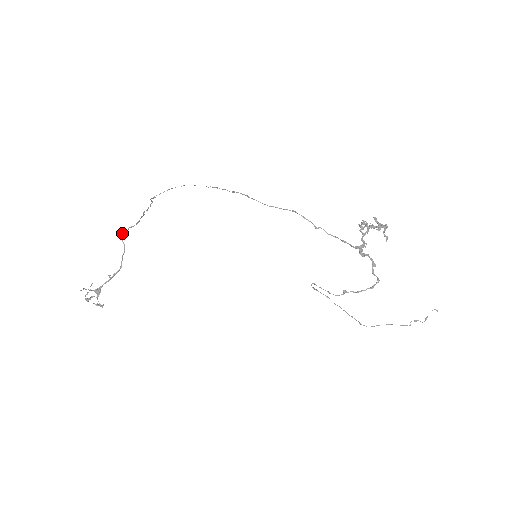
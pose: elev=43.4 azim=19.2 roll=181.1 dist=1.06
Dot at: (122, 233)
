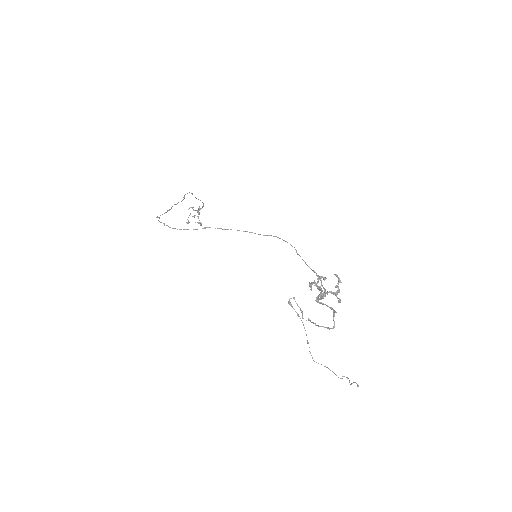
Dot at: (187, 193)
